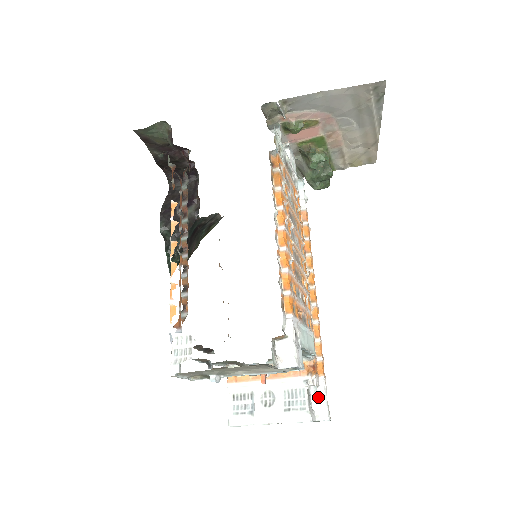
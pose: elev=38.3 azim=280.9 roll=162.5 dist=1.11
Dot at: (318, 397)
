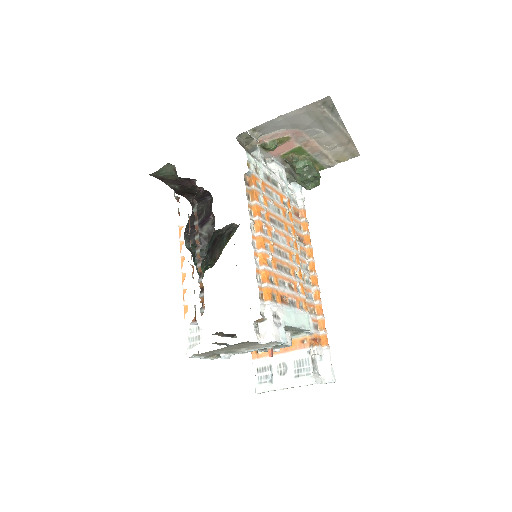
Dot at: (323, 364)
